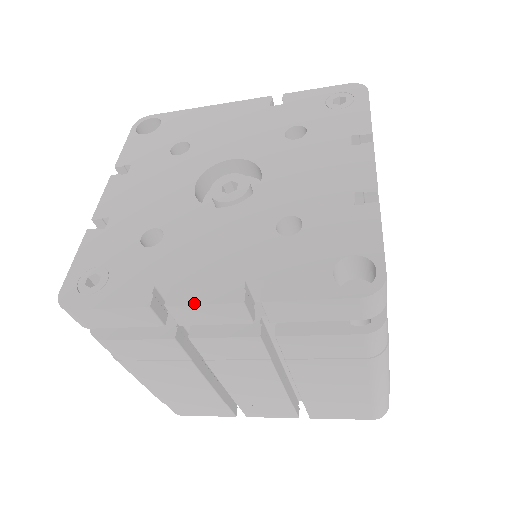
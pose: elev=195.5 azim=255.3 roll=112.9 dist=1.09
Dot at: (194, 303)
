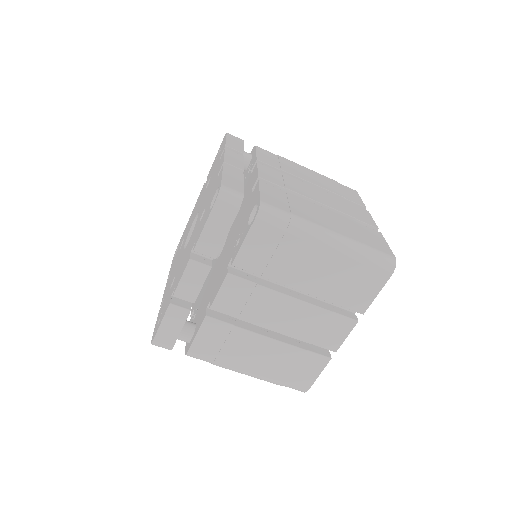
Dot at: (179, 282)
